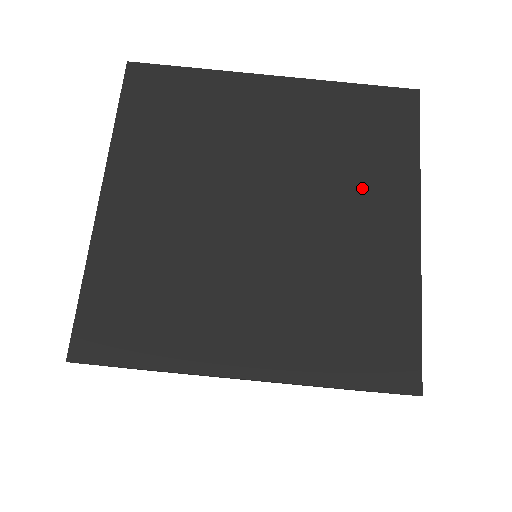
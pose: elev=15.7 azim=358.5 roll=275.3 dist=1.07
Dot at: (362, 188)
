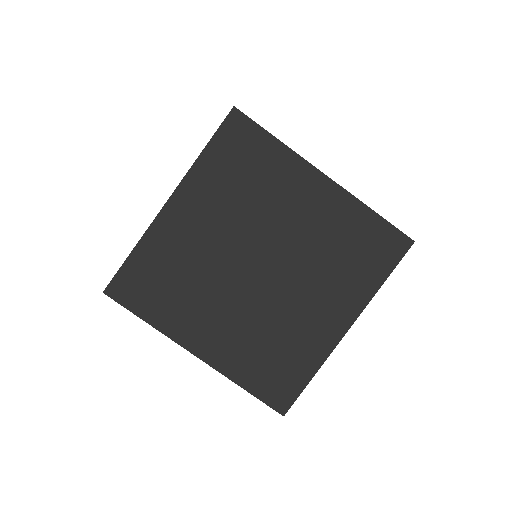
Dot at: (280, 194)
